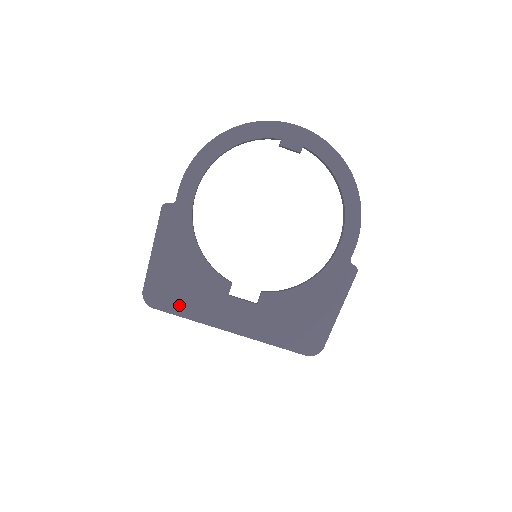
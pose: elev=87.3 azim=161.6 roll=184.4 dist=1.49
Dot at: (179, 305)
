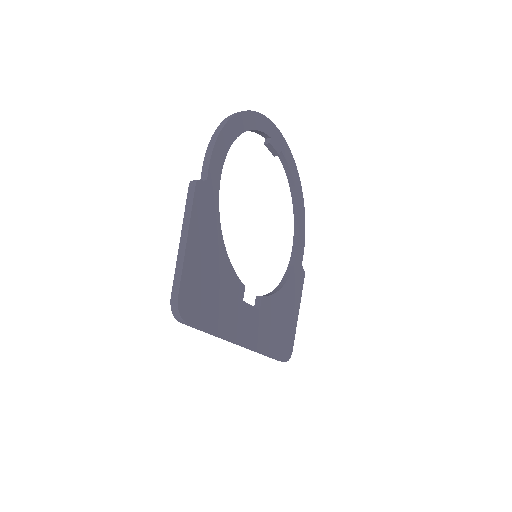
Dot at: (209, 316)
